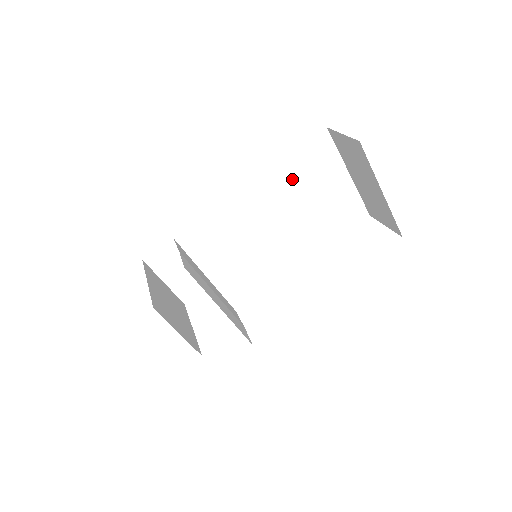
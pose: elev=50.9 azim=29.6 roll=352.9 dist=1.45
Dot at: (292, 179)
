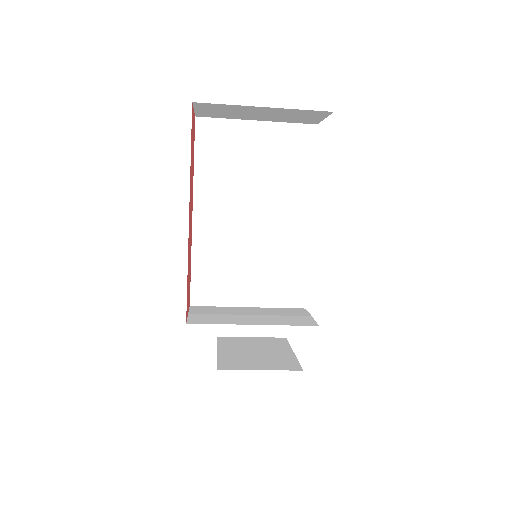
Dot at: (218, 176)
